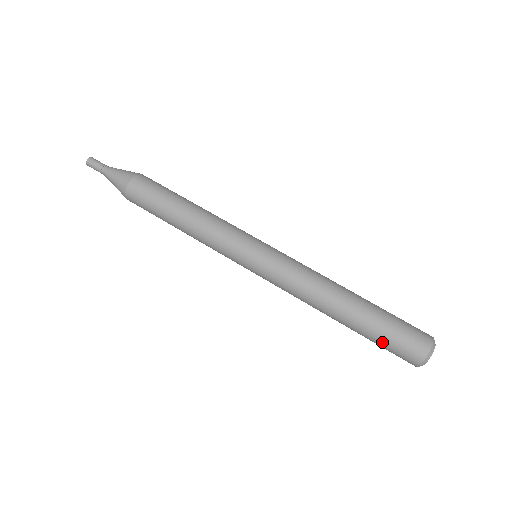
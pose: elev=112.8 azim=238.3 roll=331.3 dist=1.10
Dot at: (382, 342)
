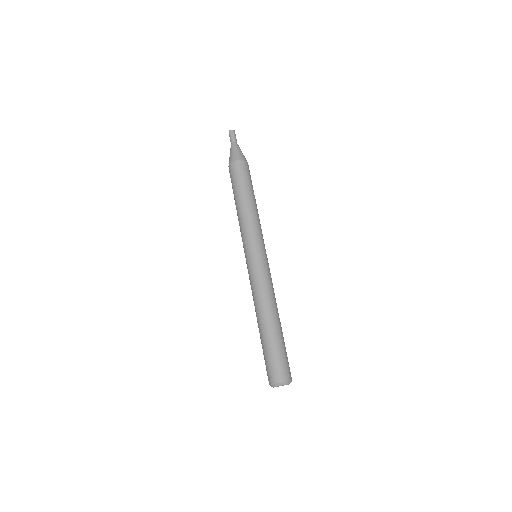
Dot at: (271, 354)
